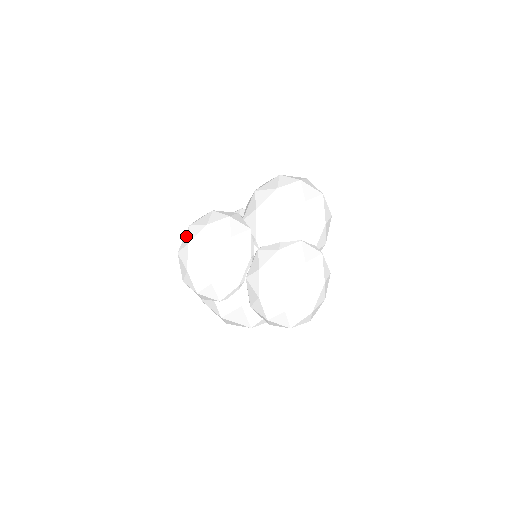
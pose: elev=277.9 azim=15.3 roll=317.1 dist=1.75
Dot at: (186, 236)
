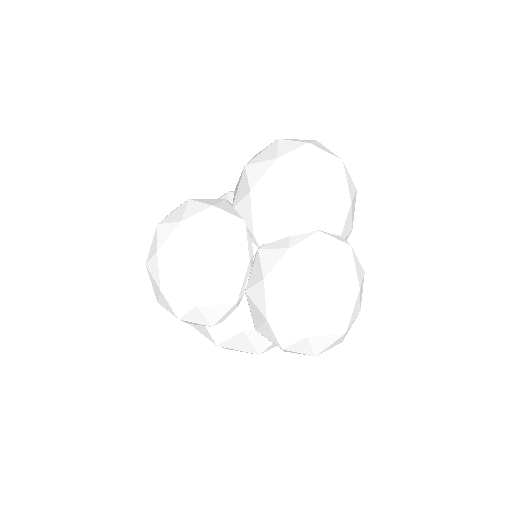
Dot at: (154, 240)
